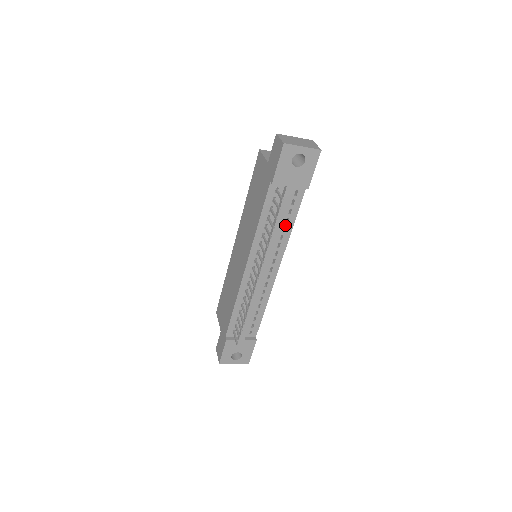
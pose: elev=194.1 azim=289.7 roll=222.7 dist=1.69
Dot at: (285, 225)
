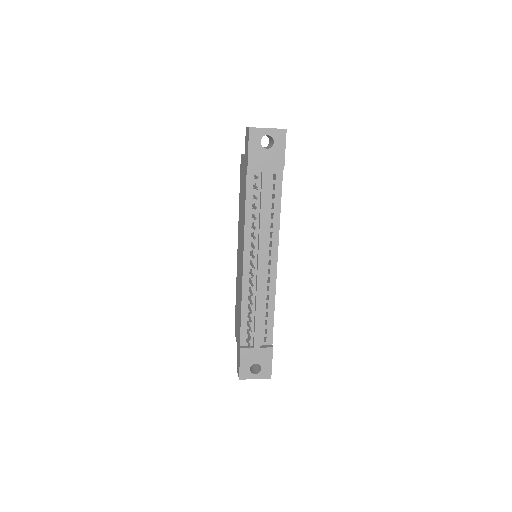
Dot at: (272, 212)
